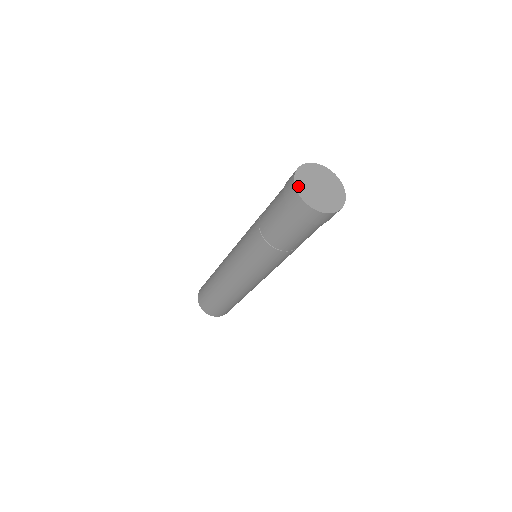
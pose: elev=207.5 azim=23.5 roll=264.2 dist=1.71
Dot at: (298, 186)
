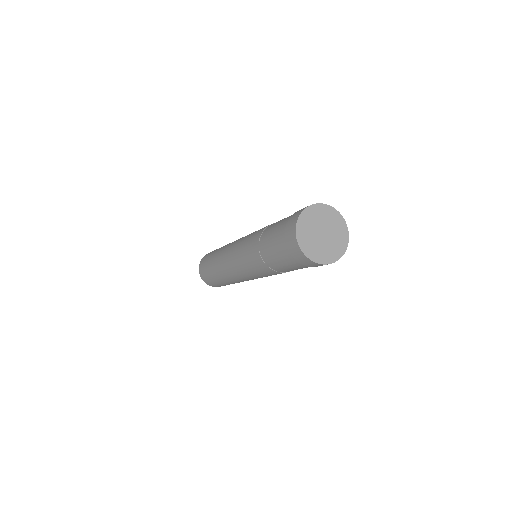
Dot at: (299, 225)
